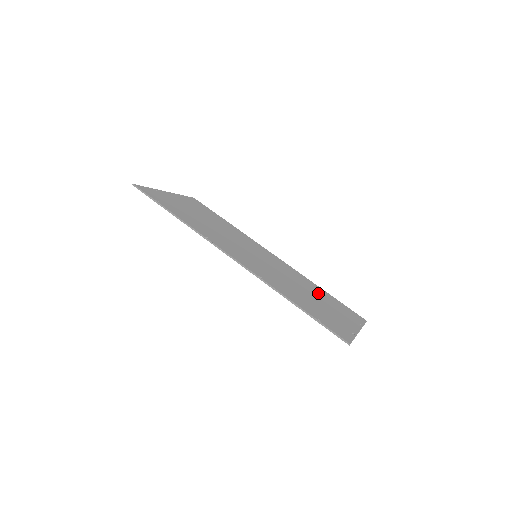
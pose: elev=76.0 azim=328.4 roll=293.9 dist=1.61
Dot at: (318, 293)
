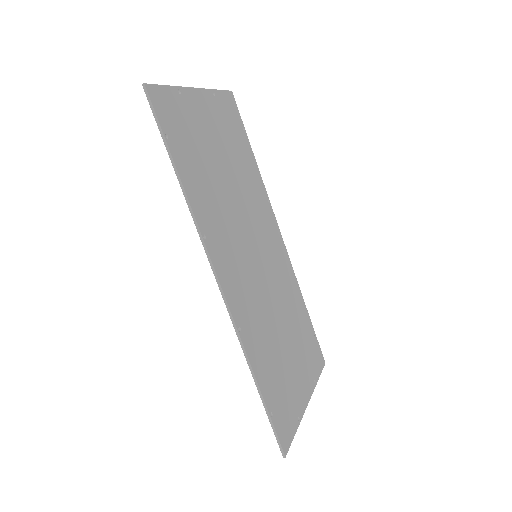
Dot at: (297, 323)
